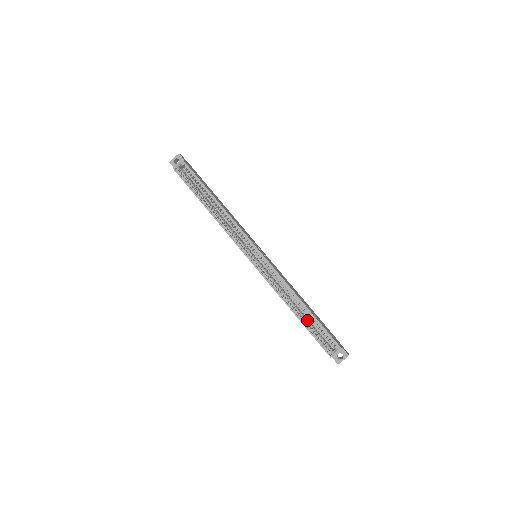
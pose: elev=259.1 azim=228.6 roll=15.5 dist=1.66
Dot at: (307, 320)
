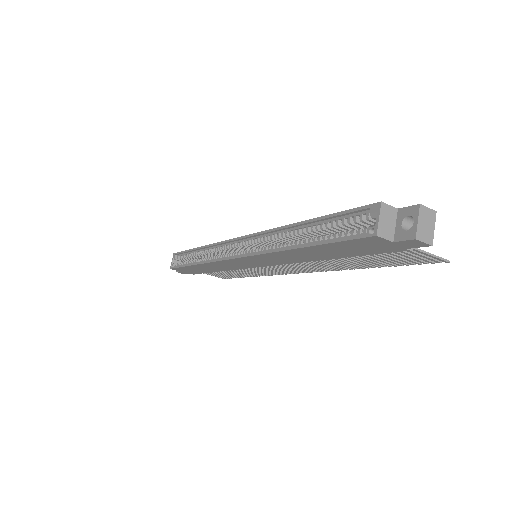
Dot at: (319, 237)
